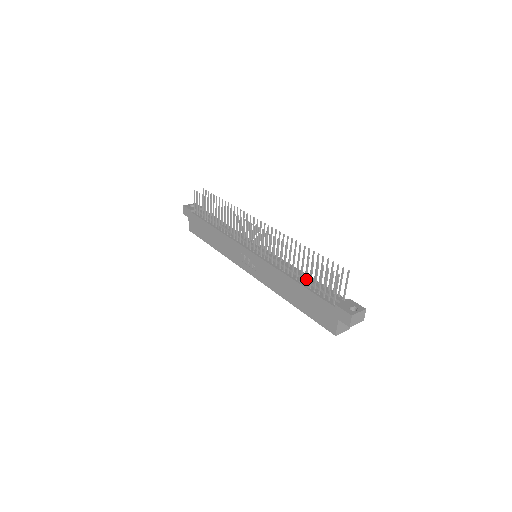
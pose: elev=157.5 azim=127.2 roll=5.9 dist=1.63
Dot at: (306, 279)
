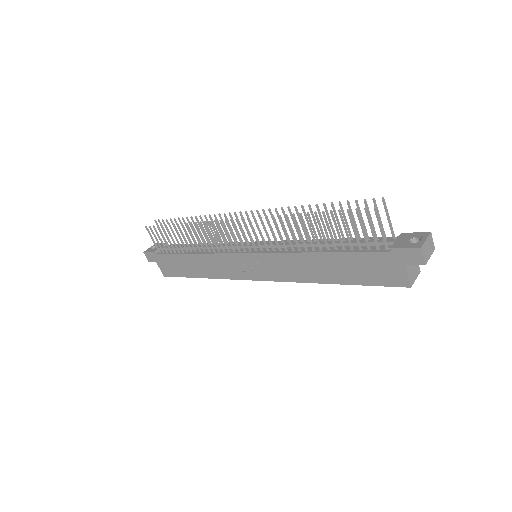
Dot at: (334, 242)
